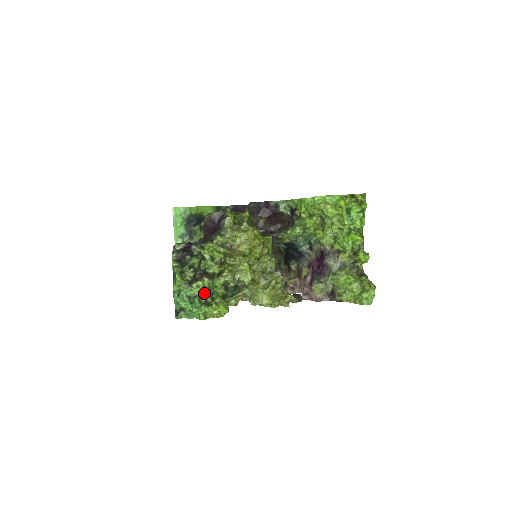
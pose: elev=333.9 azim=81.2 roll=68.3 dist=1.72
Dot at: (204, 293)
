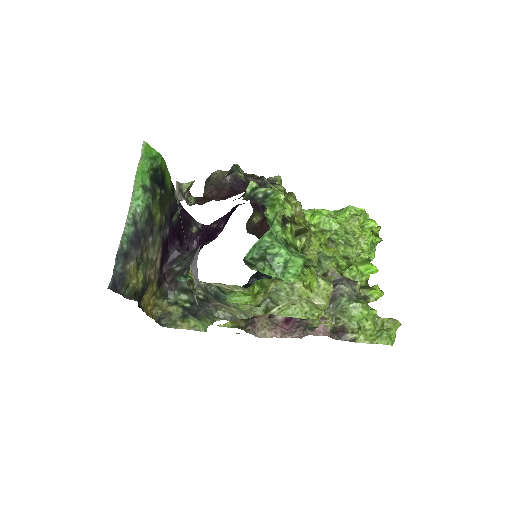
Dot at: occluded
